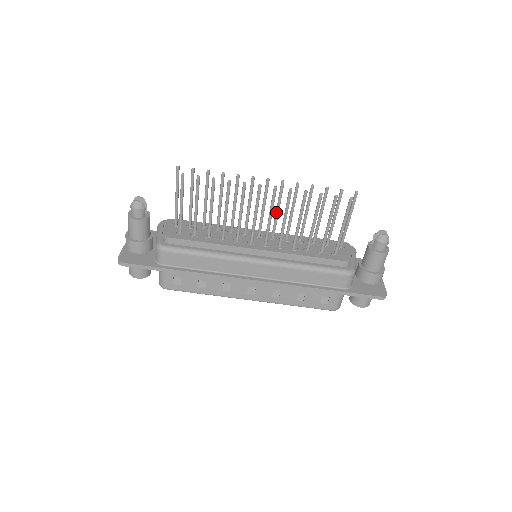
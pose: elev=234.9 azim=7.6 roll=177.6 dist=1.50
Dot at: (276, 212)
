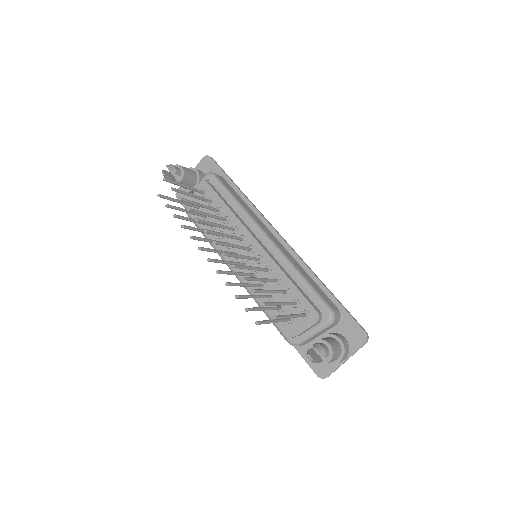
Dot at: (242, 257)
